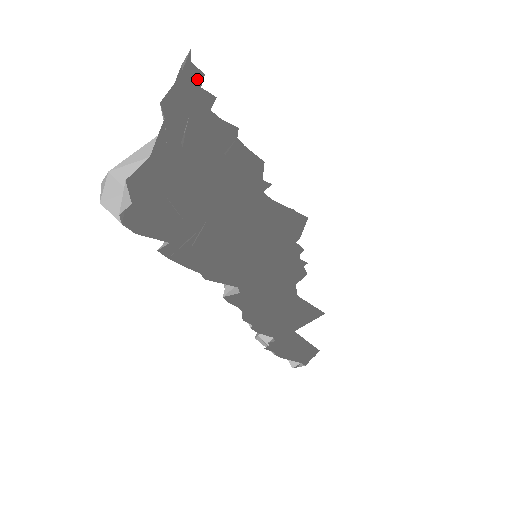
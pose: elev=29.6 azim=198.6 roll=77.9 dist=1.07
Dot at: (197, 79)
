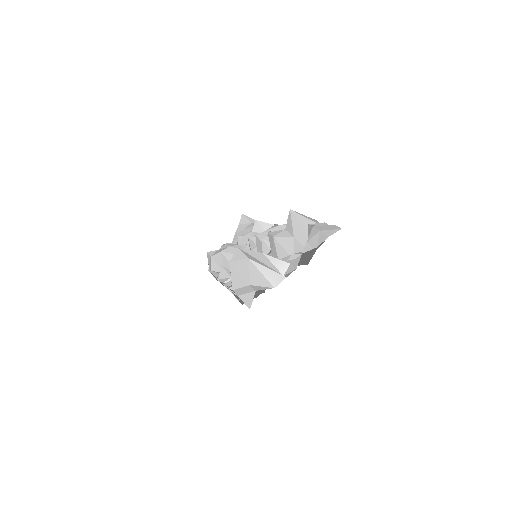
Dot at: occluded
